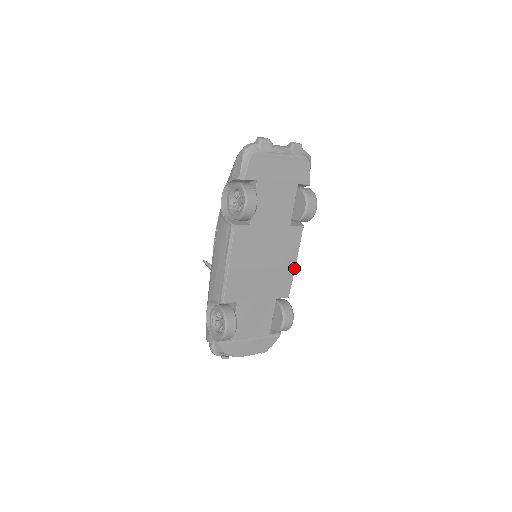
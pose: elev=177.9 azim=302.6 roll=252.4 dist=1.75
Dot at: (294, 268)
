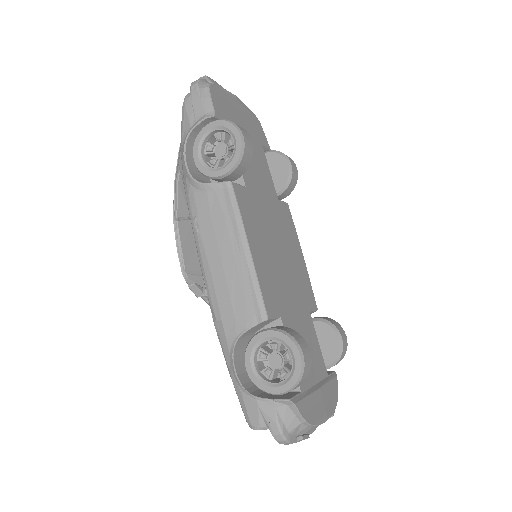
Dot at: (304, 263)
